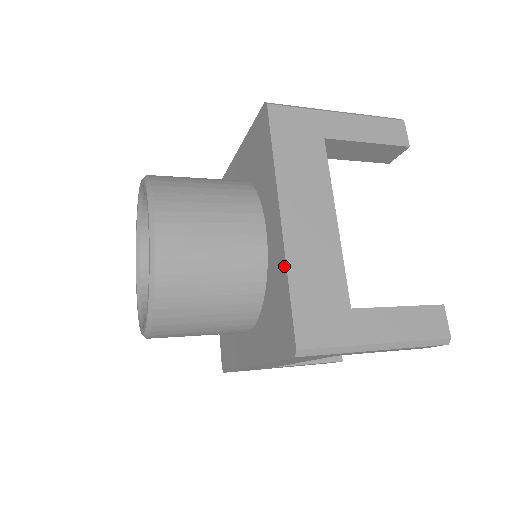
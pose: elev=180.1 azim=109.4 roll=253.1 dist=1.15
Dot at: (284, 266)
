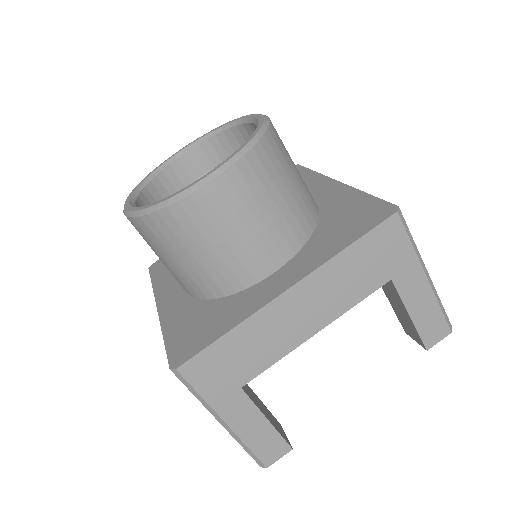
Dot at: (354, 191)
